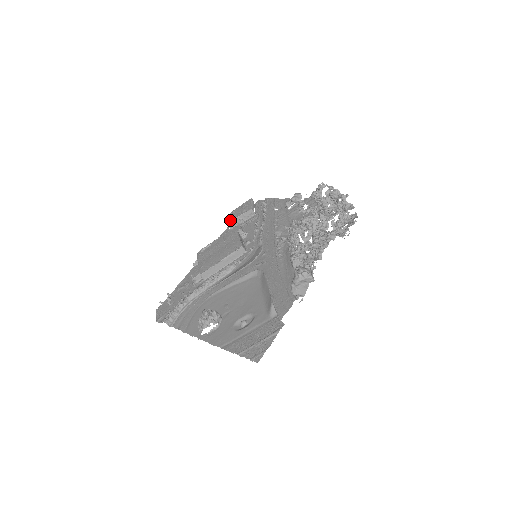
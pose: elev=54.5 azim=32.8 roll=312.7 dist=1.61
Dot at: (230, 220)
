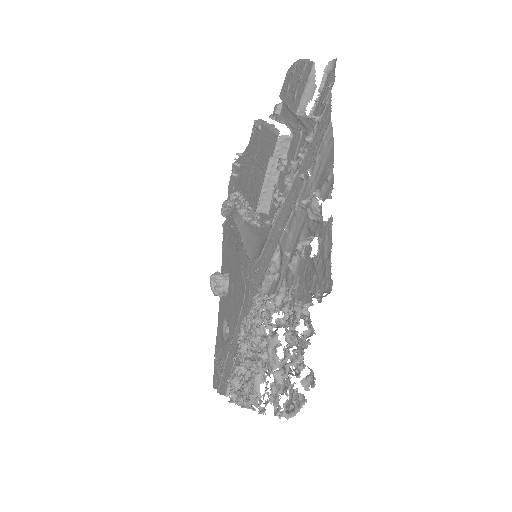
Dot at: (281, 97)
